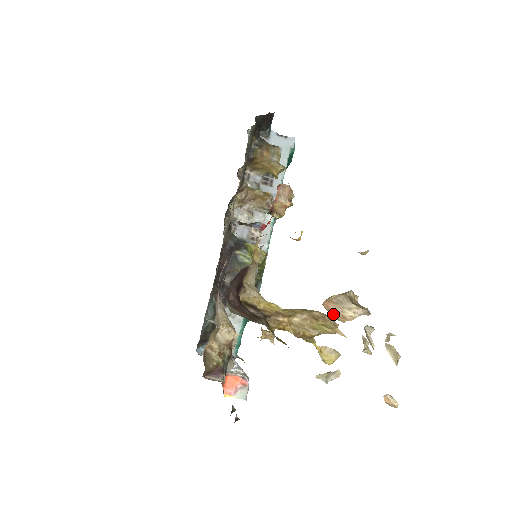
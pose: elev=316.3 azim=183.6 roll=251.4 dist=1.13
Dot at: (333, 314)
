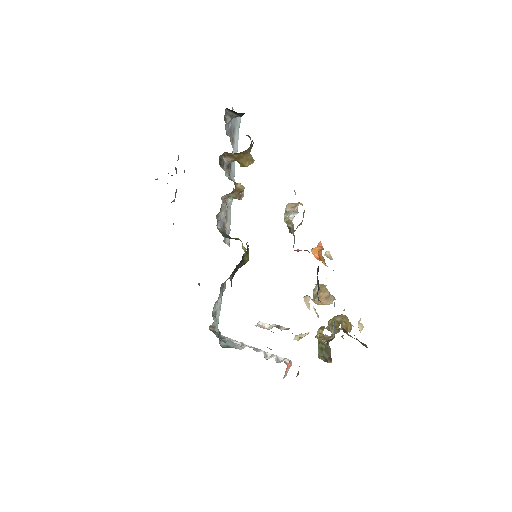
Dot at: (321, 303)
